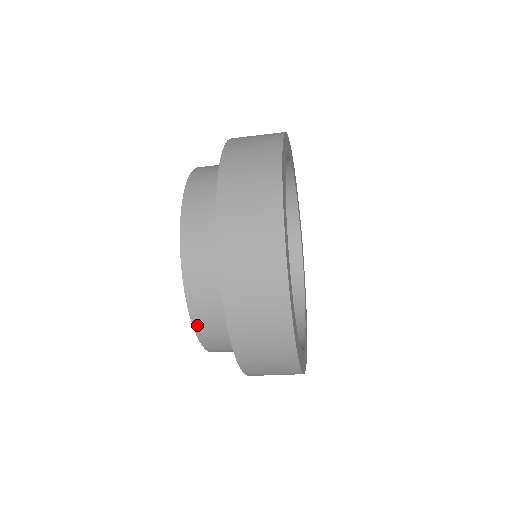
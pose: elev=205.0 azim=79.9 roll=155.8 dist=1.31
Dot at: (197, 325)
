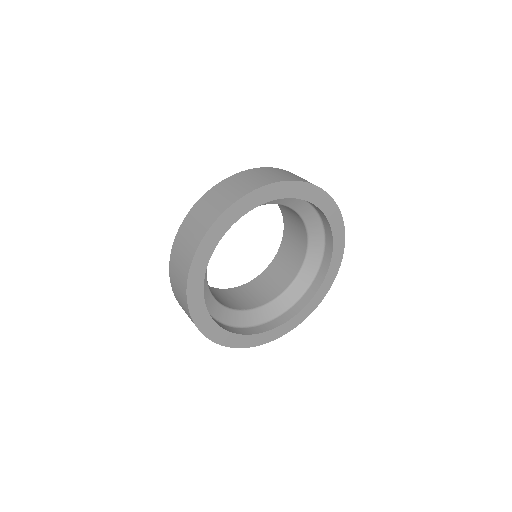
Dot at: occluded
